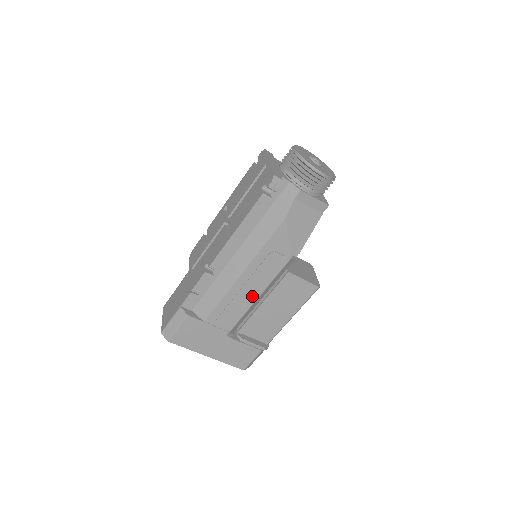
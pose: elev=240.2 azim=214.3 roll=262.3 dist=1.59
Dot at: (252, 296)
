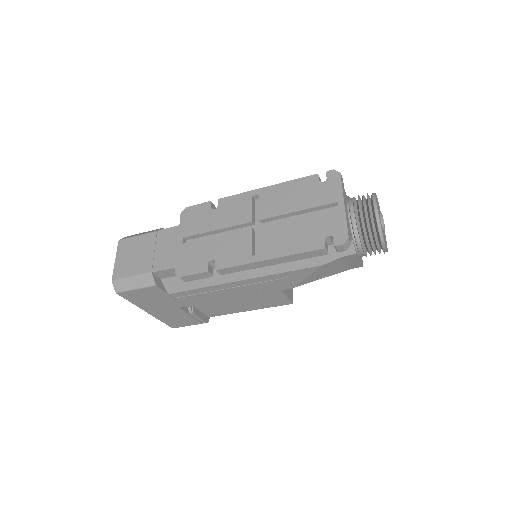
Dot at: (232, 295)
